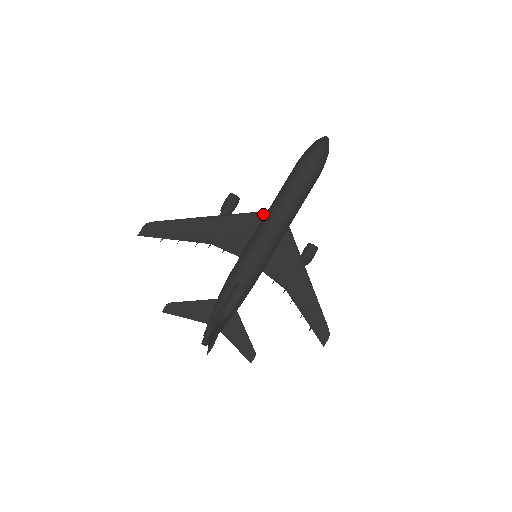
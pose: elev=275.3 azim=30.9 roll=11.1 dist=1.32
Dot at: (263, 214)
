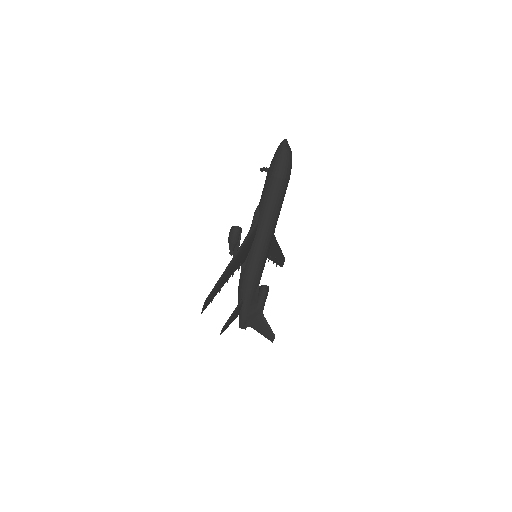
Dot at: (256, 227)
